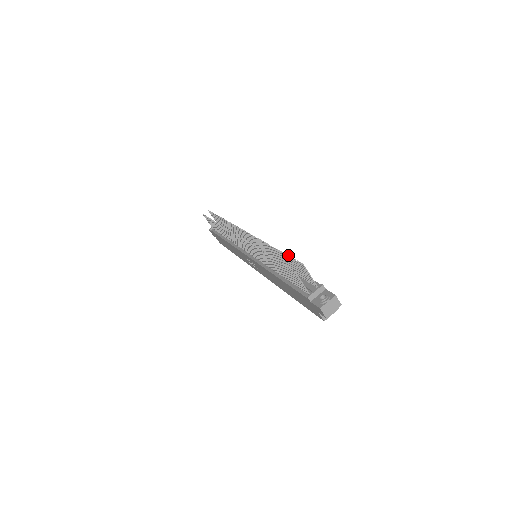
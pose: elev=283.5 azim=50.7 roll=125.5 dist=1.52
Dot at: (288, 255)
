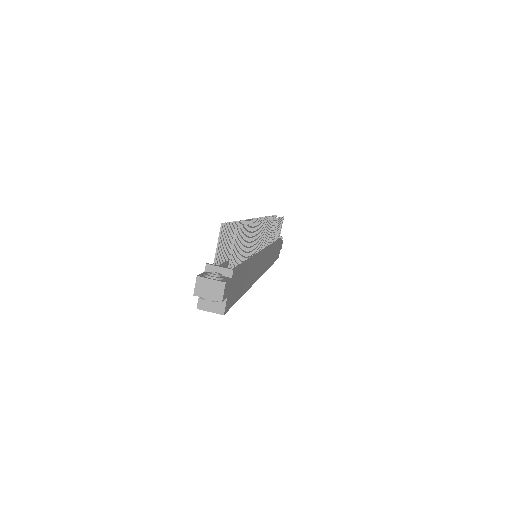
Dot at: (246, 225)
